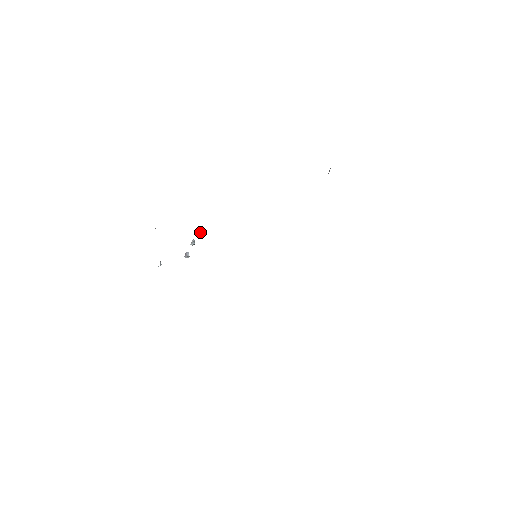
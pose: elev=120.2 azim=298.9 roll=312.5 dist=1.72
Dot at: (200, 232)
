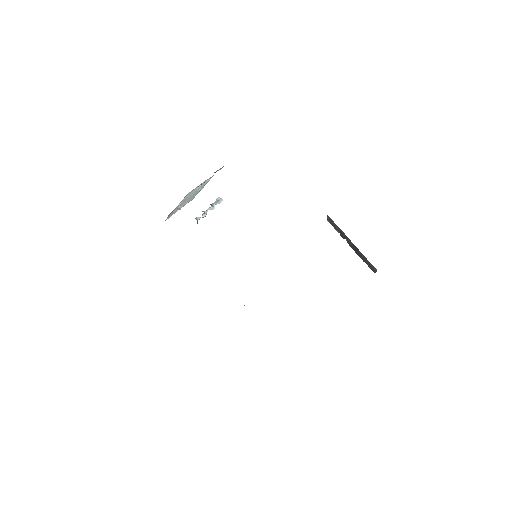
Dot at: (217, 203)
